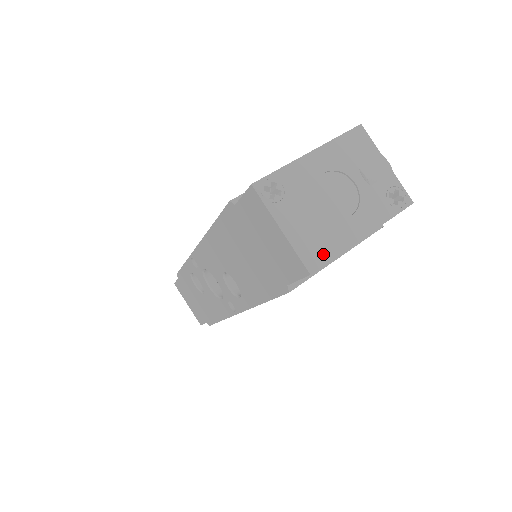
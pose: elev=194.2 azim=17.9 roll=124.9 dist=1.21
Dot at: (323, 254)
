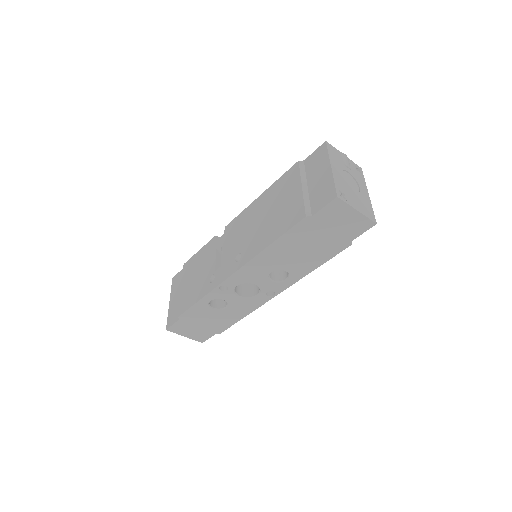
Dot at: (371, 212)
